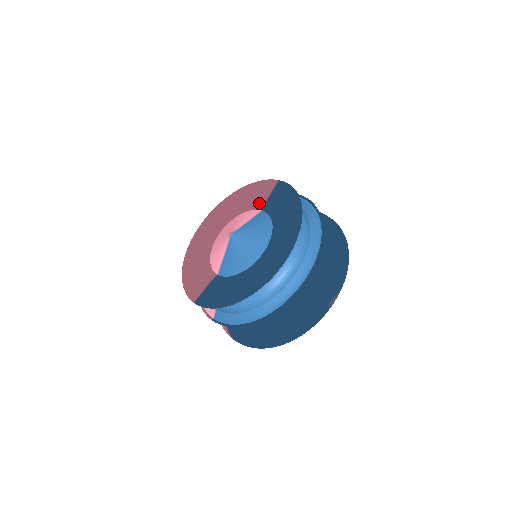
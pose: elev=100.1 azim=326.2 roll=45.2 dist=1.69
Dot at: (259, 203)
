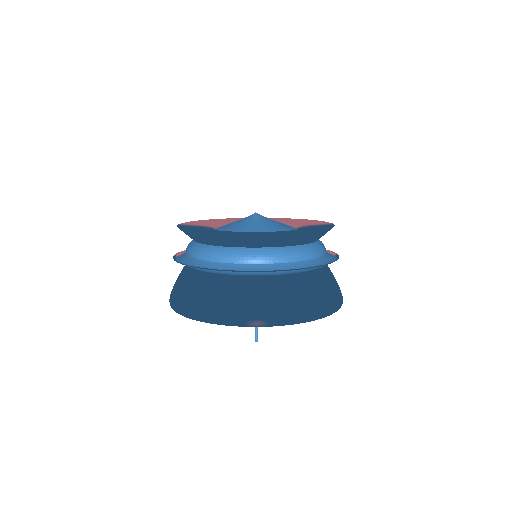
Dot at: (302, 225)
